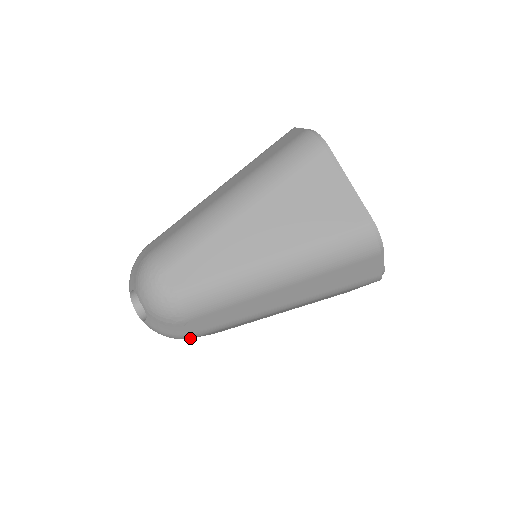
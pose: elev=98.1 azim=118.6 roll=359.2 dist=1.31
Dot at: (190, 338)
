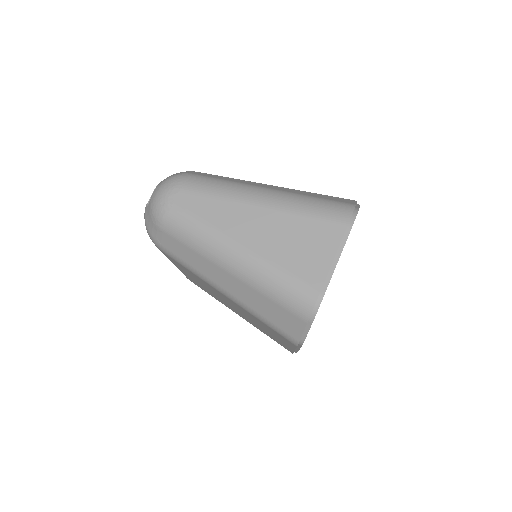
Dot at: (157, 246)
